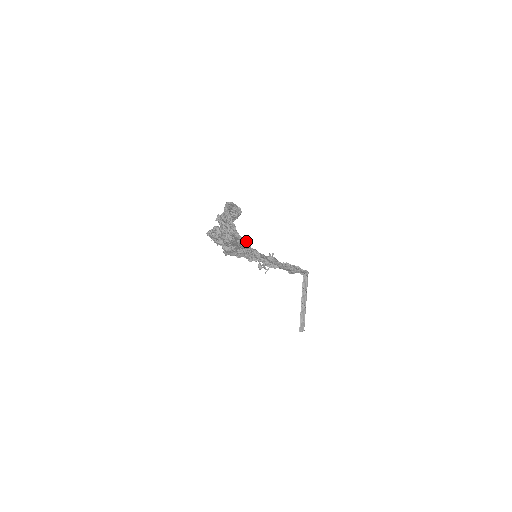
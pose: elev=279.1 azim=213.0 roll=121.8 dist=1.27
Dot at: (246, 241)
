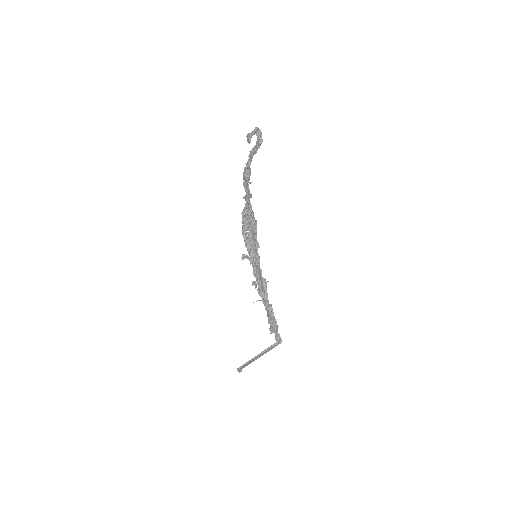
Dot at: occluded
